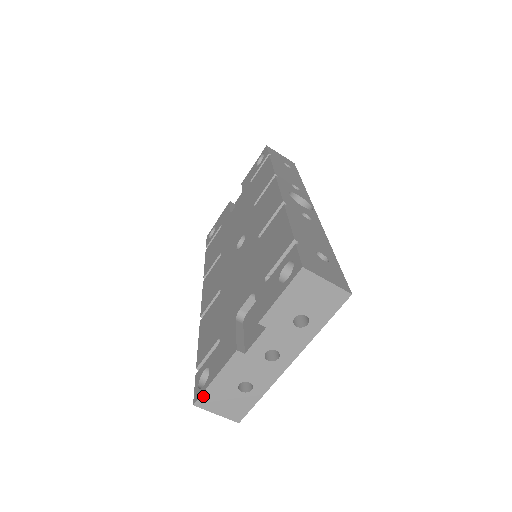
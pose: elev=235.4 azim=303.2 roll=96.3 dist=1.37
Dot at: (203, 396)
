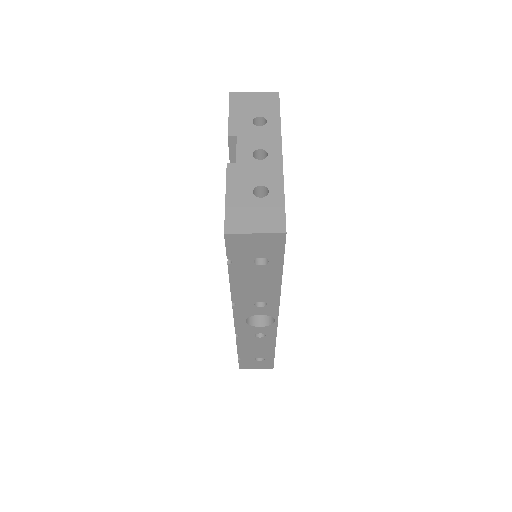
Dot at: (227, 219)
